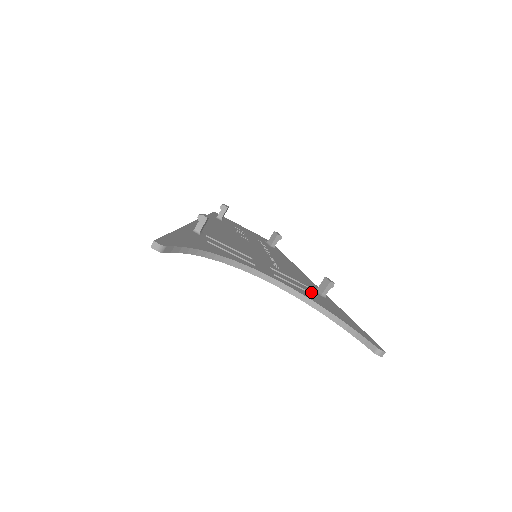
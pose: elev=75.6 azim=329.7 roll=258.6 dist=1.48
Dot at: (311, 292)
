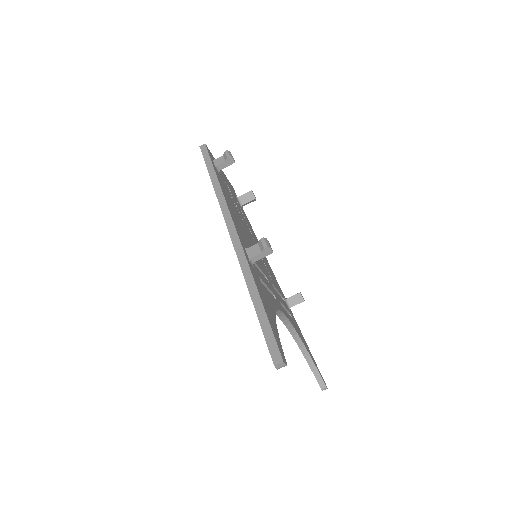
Dot at: occluded
